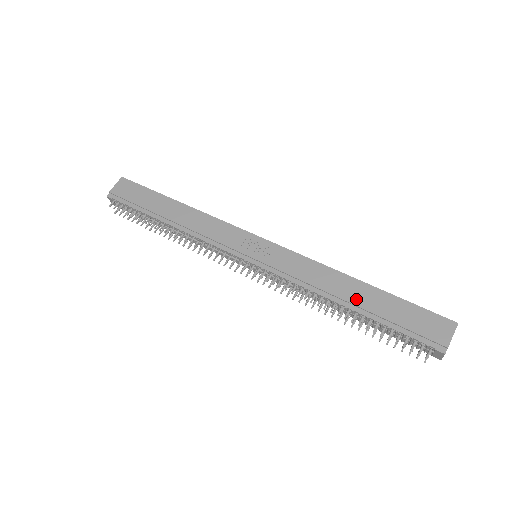
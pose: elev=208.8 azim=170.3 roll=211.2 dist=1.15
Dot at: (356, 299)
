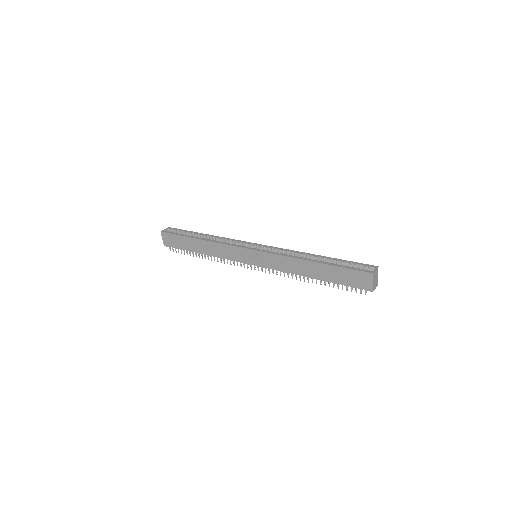
Dot at: (316, 273)
